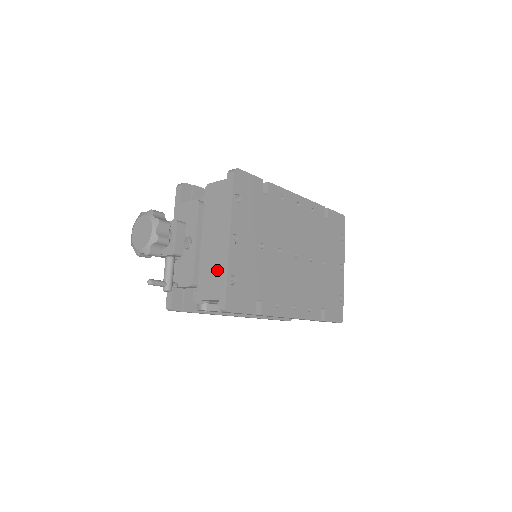
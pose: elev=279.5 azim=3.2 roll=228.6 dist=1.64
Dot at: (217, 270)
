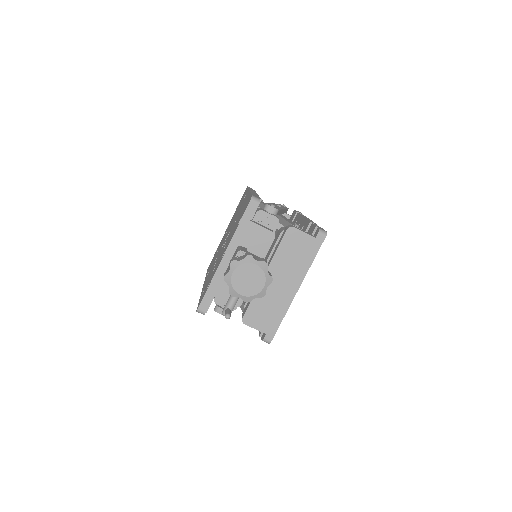
Dot at: (274, 310)
